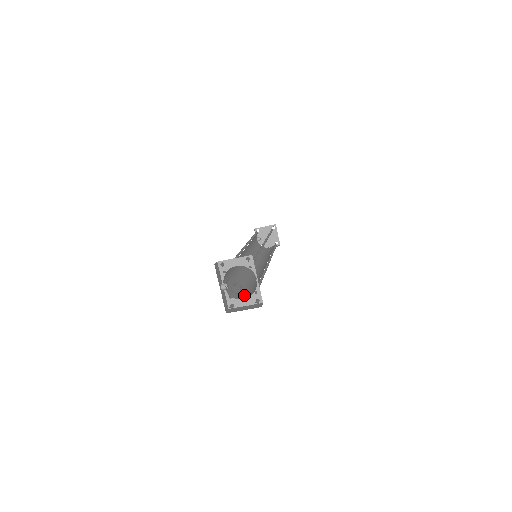
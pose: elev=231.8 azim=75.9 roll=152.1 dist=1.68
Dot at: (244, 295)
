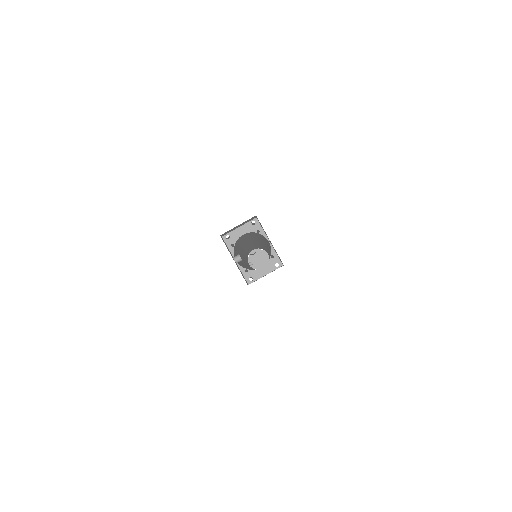
Dot at: occluded
